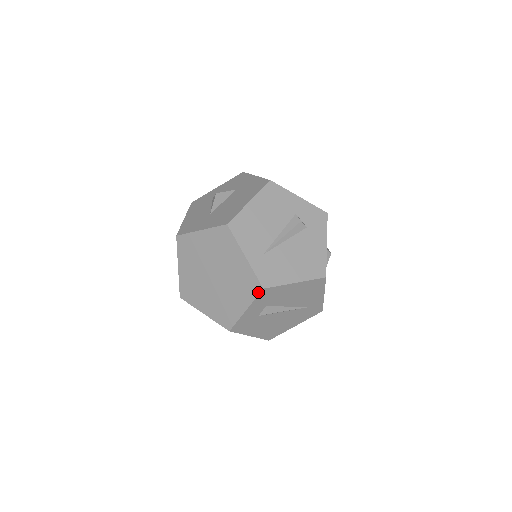
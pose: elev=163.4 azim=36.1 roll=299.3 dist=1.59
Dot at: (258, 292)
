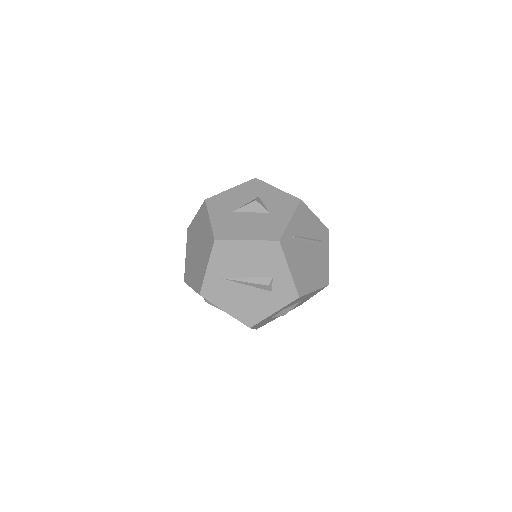
Dot at: (198, 292)
